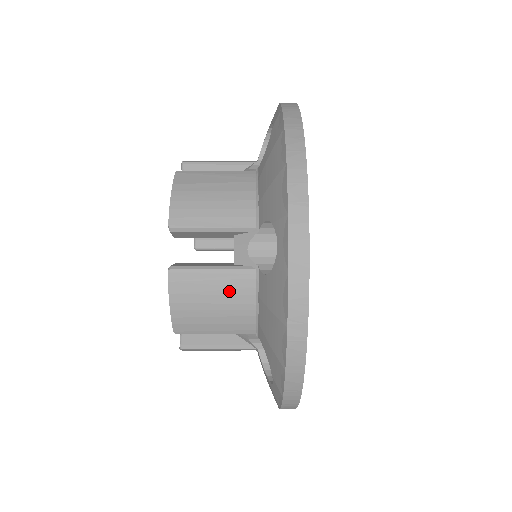
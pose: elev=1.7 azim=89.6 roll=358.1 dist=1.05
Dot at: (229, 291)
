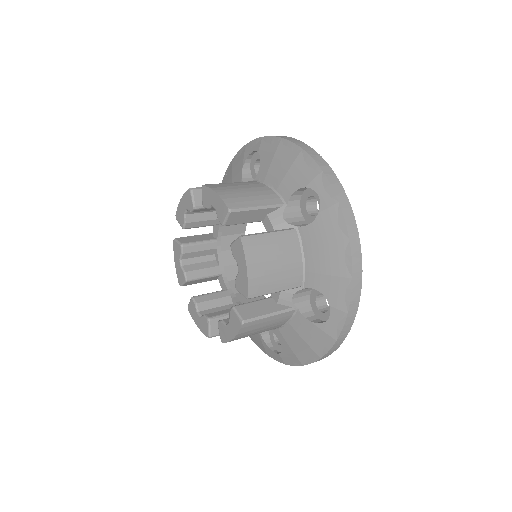
Dot at: (284, 248)
